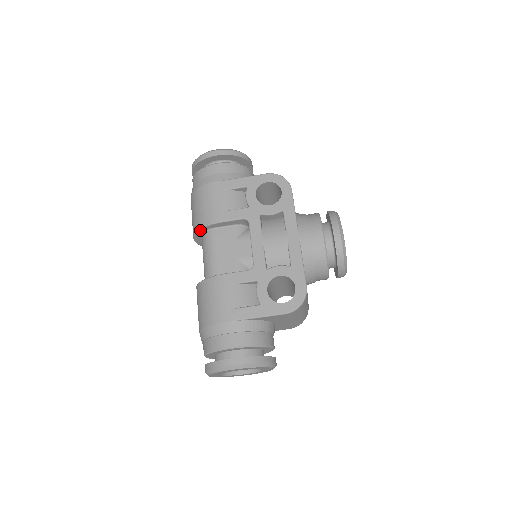
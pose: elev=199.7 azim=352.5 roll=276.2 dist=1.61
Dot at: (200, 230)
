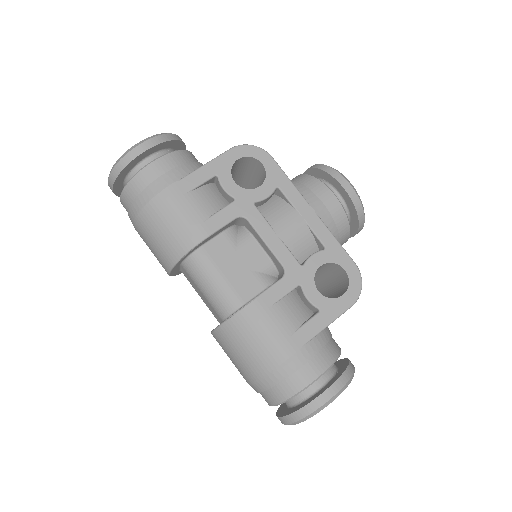
Dot at: (183, 257)
